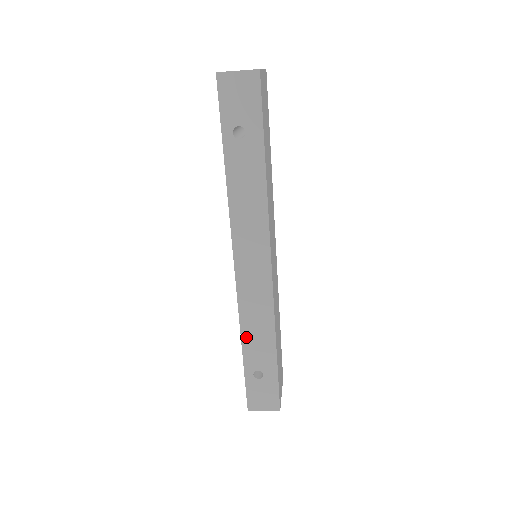
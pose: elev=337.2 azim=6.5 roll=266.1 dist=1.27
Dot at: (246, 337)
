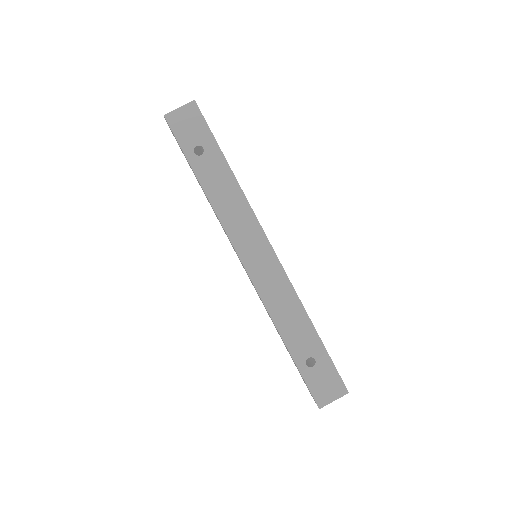
Dot at: (282, 328)
